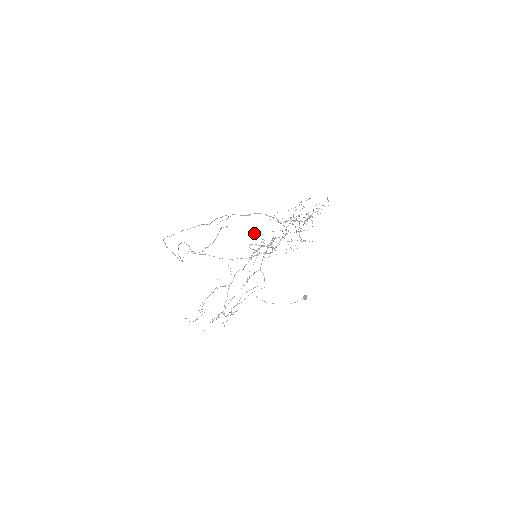
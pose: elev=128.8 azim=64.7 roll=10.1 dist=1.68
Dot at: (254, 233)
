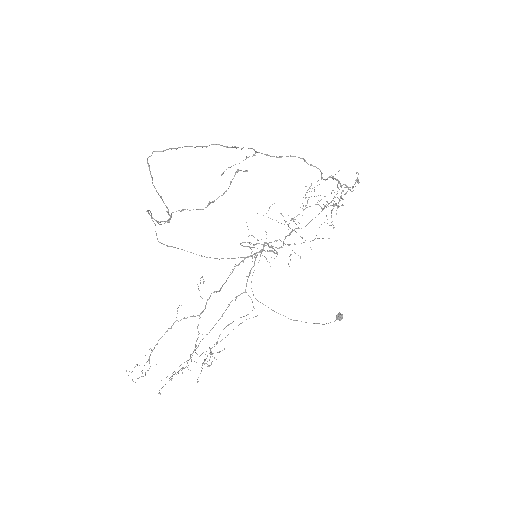
Dot at: (247, 226)
